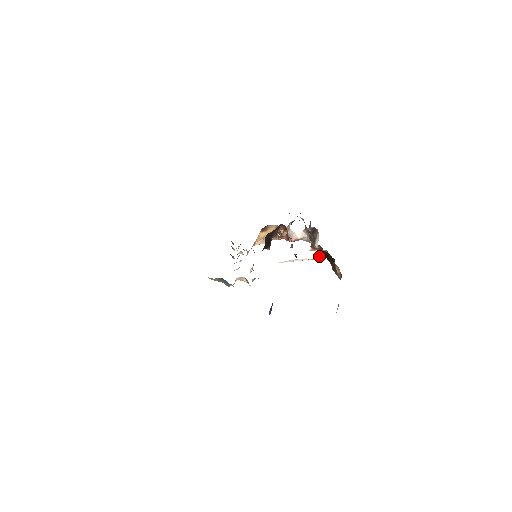
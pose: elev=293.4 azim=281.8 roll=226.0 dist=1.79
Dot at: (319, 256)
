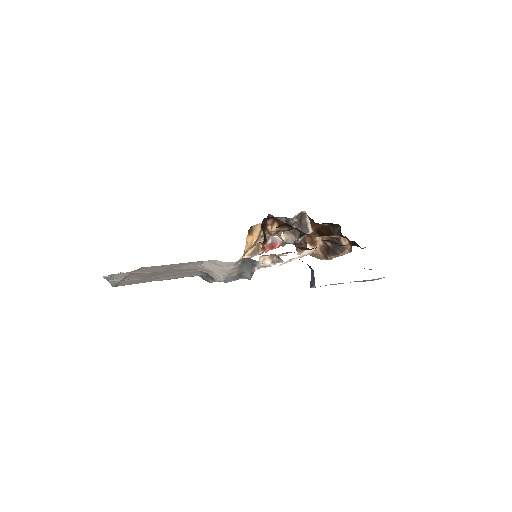
Dot at: (313, 249)
